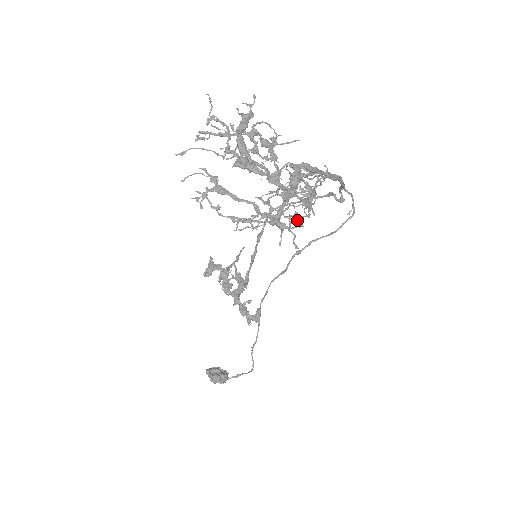
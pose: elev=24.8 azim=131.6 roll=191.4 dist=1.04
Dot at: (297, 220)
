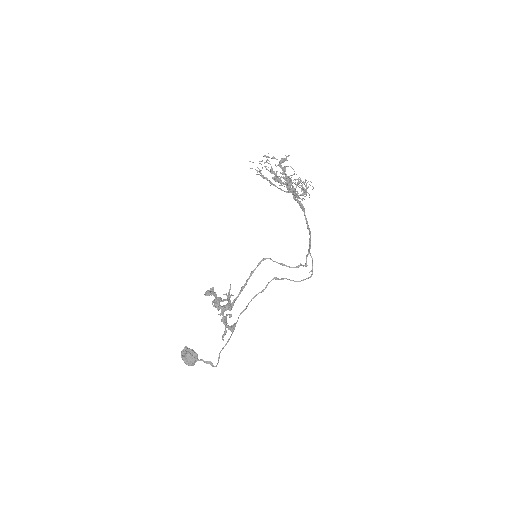
Dot at: (301, 183)
